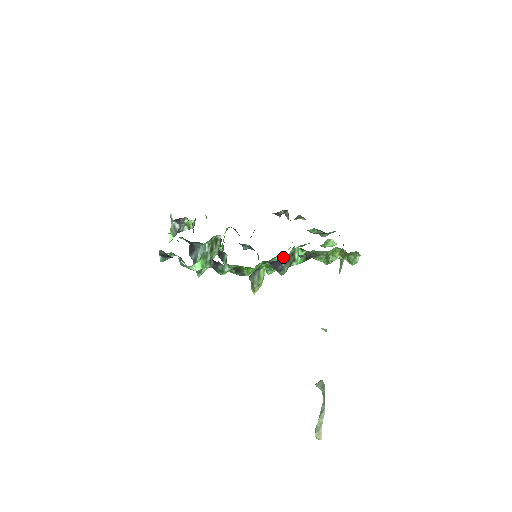
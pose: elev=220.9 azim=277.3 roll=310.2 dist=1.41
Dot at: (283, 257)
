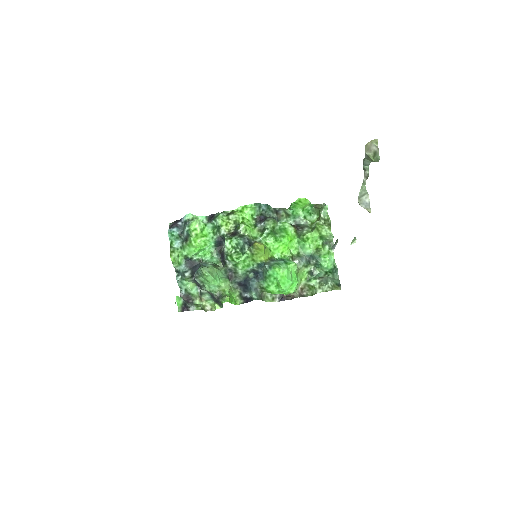
Dot at: (284, 259)
